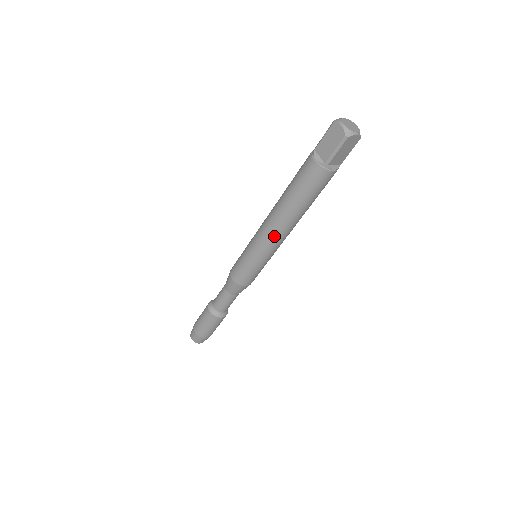
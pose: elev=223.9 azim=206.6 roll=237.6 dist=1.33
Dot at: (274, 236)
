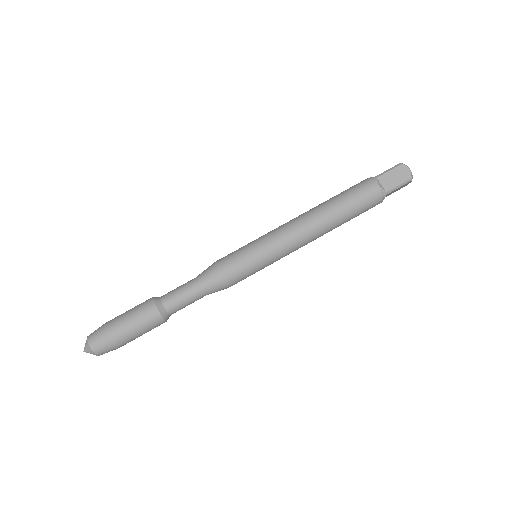
Dot at: (293, 222)
